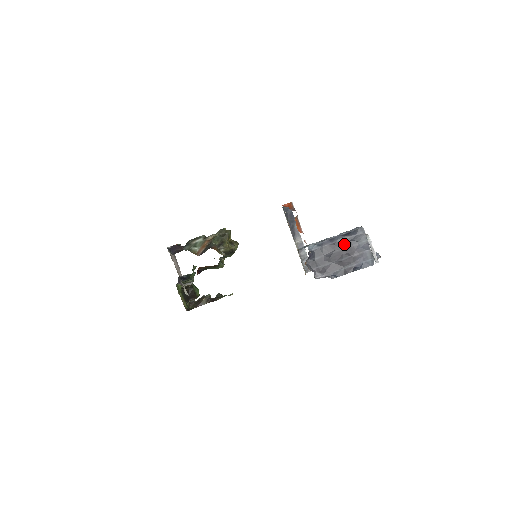
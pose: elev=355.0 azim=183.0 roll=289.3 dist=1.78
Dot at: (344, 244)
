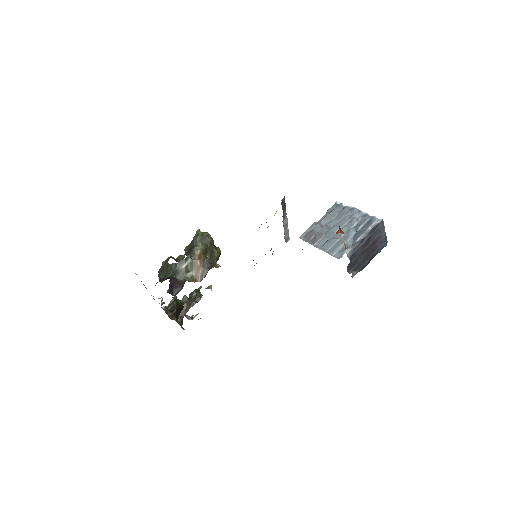
Dot at: (370, 239)
